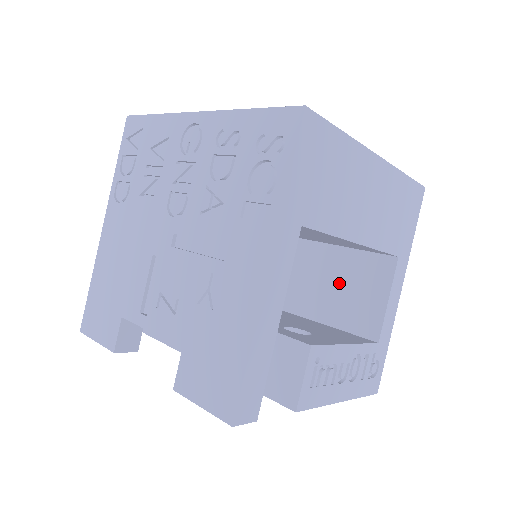
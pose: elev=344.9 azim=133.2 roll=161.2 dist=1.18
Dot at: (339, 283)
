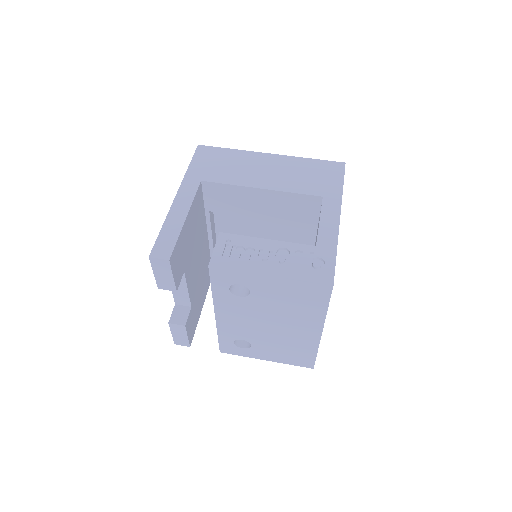
Dot at: occluded
